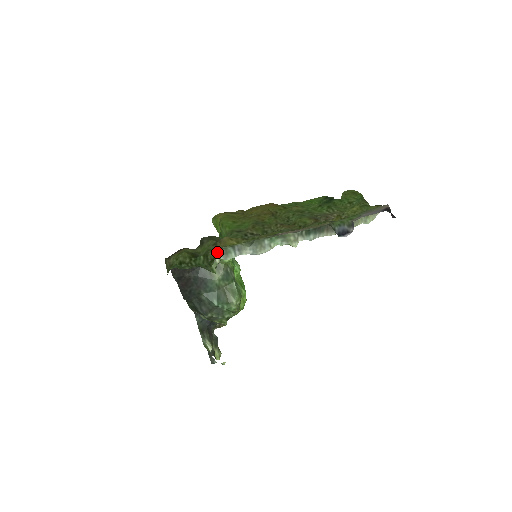
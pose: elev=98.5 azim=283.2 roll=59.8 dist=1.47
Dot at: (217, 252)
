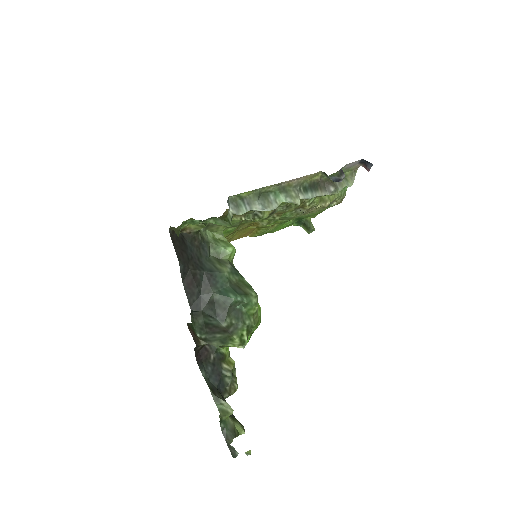
Dot at: (229, 201)
